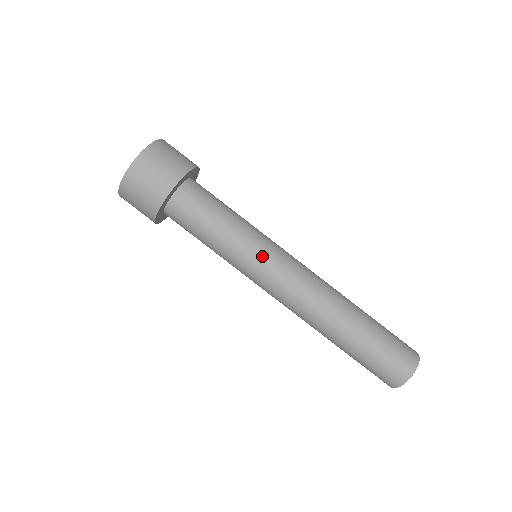
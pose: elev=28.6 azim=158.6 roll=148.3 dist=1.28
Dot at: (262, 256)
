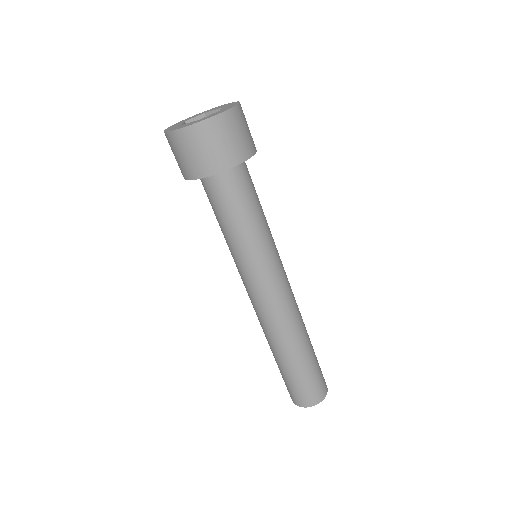
Dot at: (276, 258)
